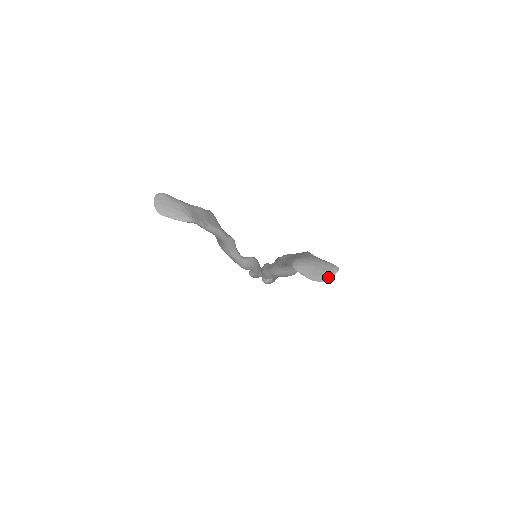
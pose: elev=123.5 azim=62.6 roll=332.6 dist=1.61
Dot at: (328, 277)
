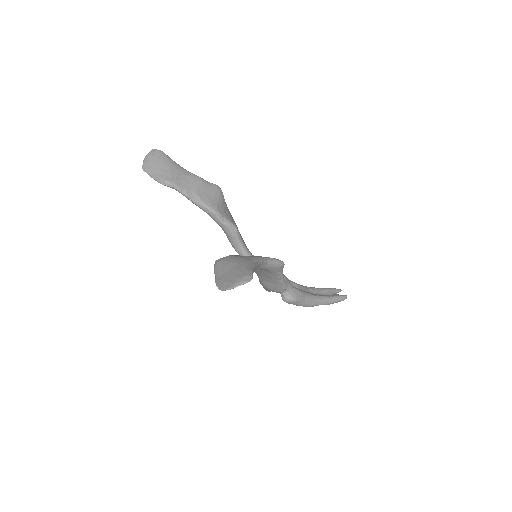
Dot at: (230, 286)
